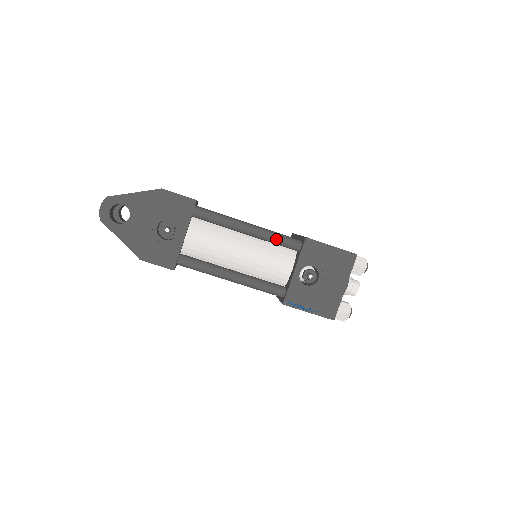
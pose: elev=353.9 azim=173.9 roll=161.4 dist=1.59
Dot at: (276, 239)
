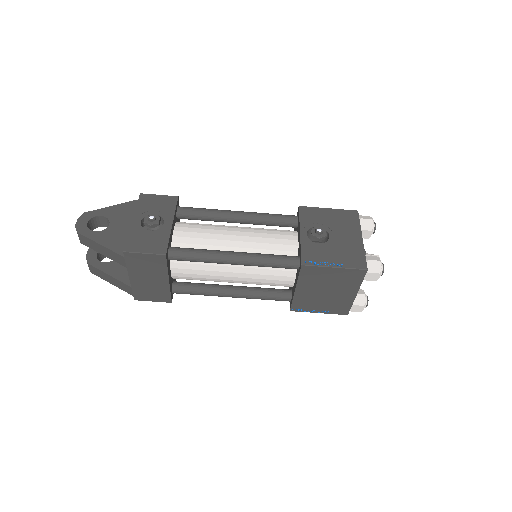
Dot at: (270, 216)
